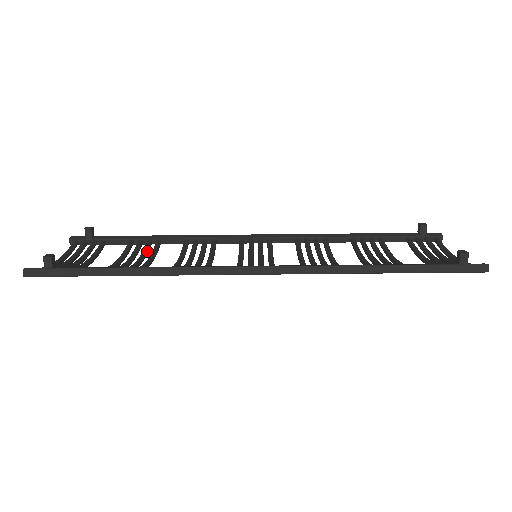
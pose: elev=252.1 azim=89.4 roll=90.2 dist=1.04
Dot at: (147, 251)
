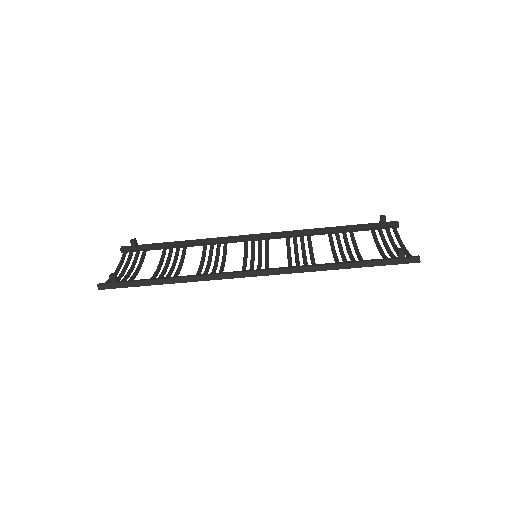
Dot at: (177, 256)
